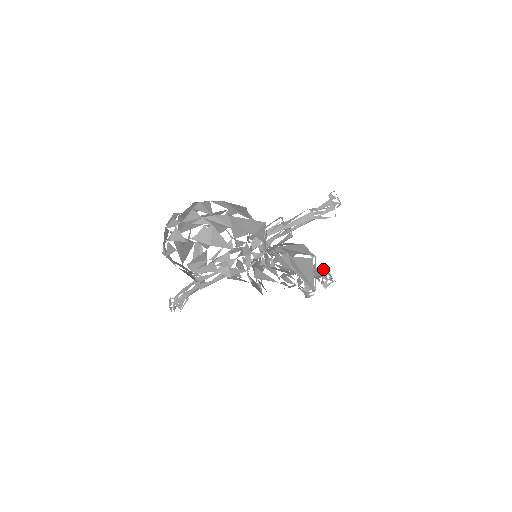
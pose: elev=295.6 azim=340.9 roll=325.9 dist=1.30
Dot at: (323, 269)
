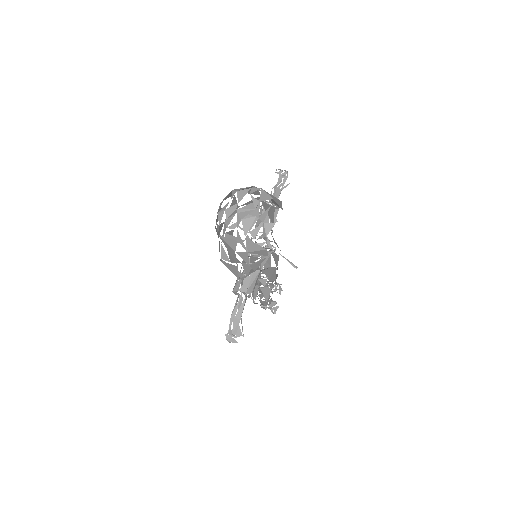
Dot at: occluded
